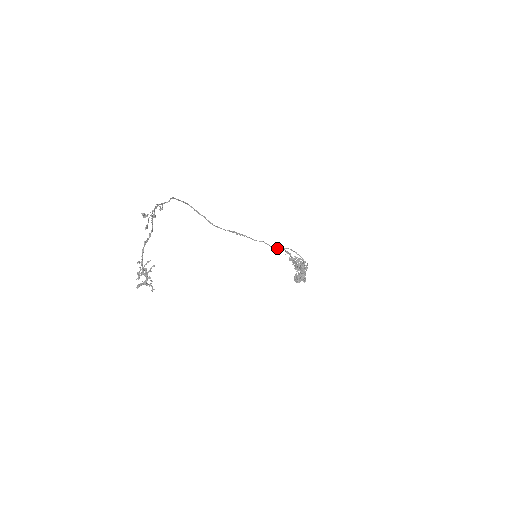
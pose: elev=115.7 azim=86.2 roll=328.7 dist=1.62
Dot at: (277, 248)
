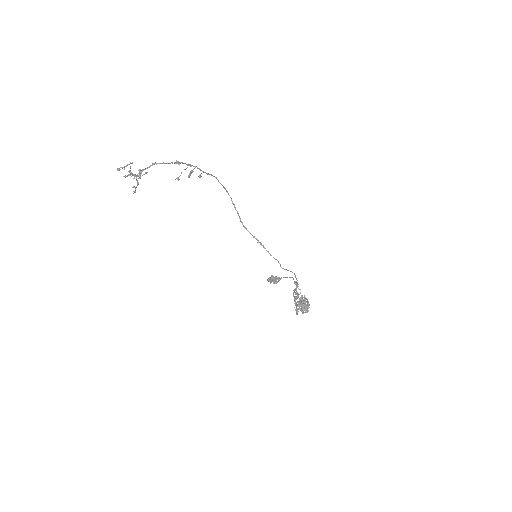
Dot at: (285, 269)
